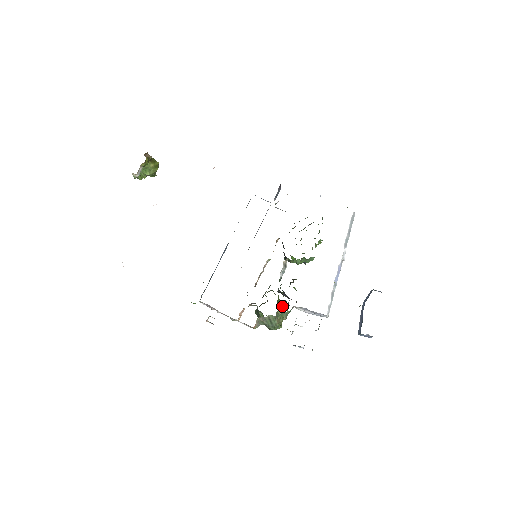
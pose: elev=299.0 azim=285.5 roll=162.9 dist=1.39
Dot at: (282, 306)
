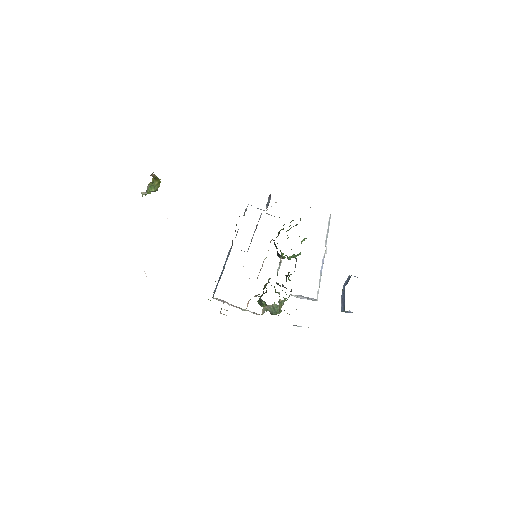
Dot at: (279, 294)
